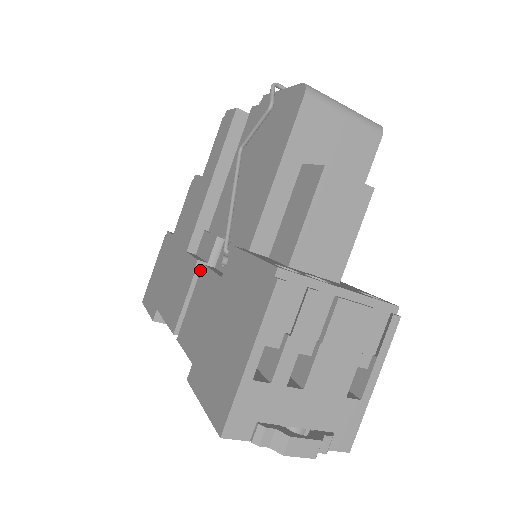
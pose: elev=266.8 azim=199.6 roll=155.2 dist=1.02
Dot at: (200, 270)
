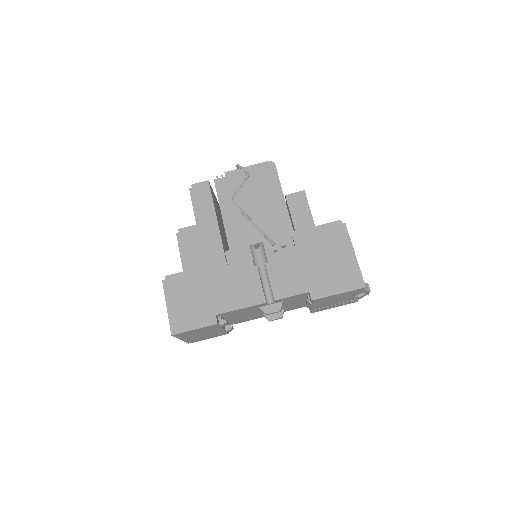
Dot at: (254, 265)
